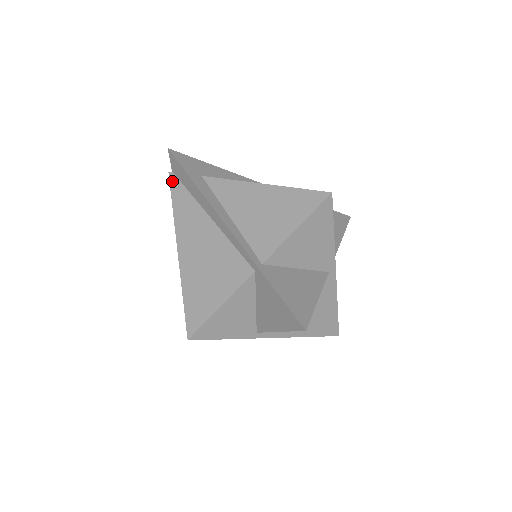
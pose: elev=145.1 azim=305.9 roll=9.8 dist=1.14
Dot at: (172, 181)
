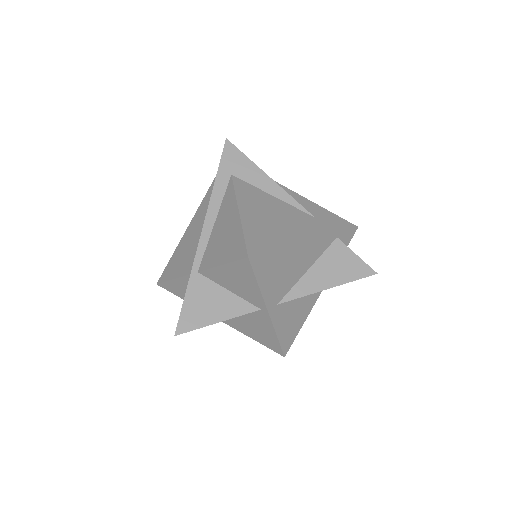
Dot at: occluded
